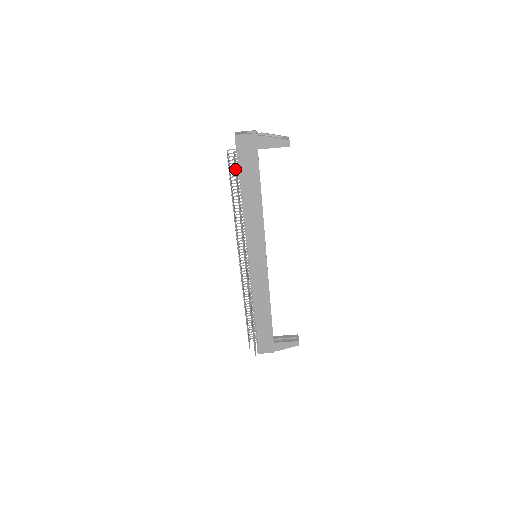
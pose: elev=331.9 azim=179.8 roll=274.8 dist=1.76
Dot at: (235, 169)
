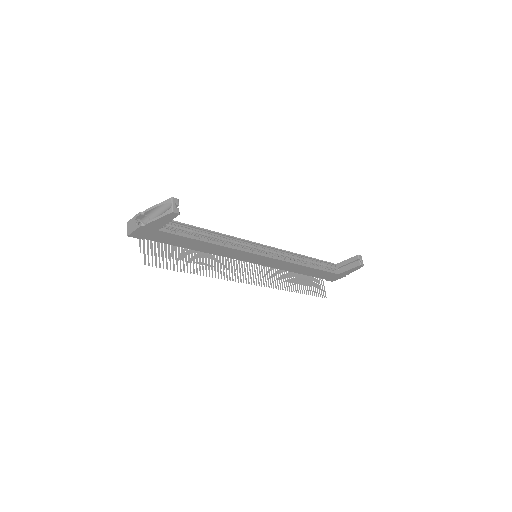
Dot at: occluded
